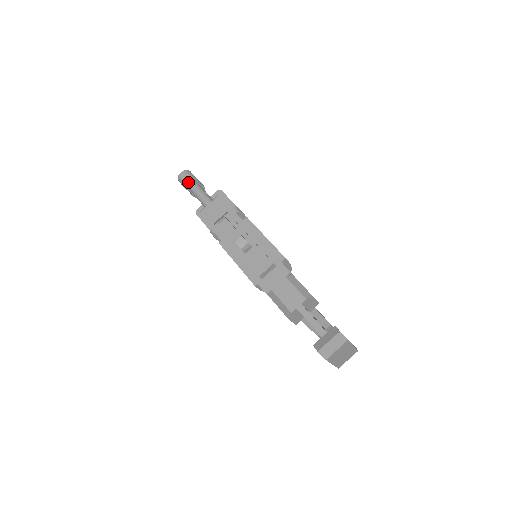
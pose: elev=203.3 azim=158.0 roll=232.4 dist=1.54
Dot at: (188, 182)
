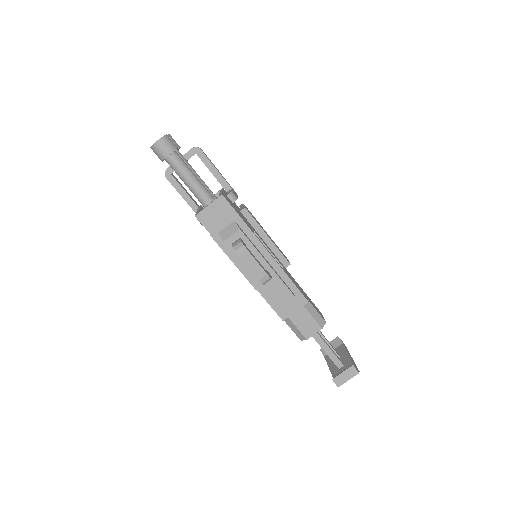
Dot at: (169, 158)
